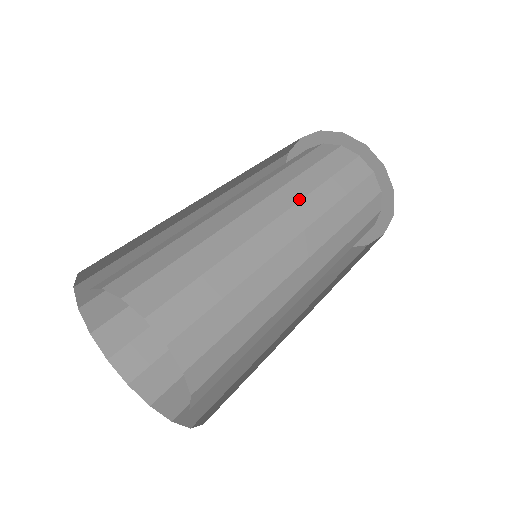
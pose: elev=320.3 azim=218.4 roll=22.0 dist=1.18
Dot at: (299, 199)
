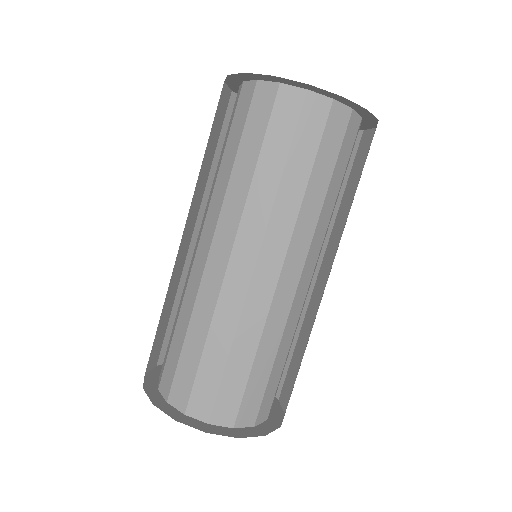
Dot at: (291, 231)
